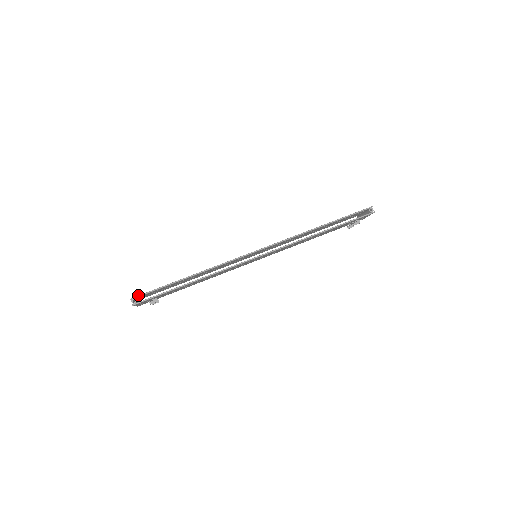
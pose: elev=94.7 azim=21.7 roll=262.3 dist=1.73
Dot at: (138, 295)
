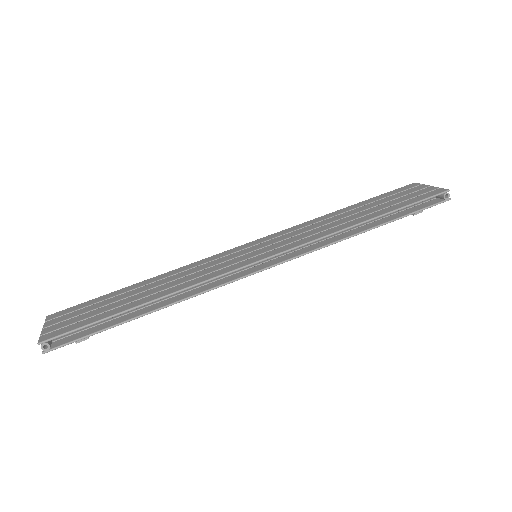
Dot at: (53, 336)
